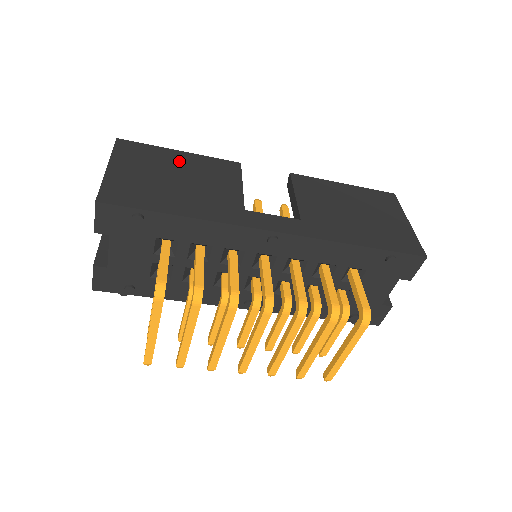
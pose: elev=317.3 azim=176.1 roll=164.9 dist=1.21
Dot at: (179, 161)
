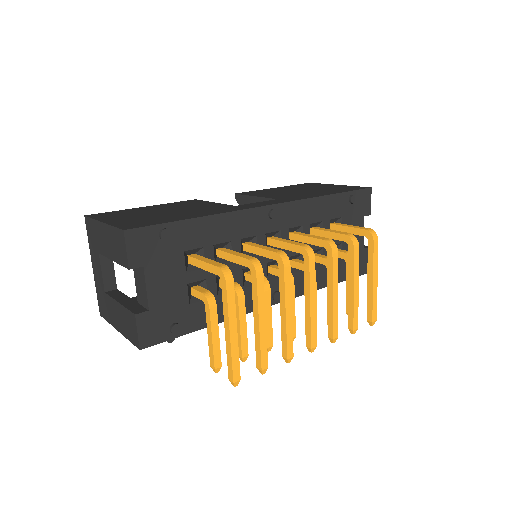
Dot at: (151, 209)
